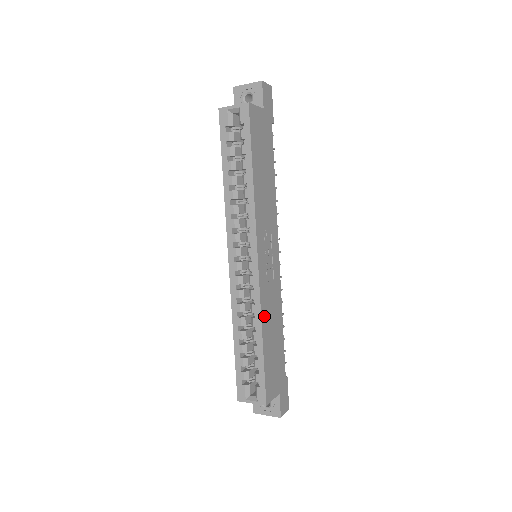
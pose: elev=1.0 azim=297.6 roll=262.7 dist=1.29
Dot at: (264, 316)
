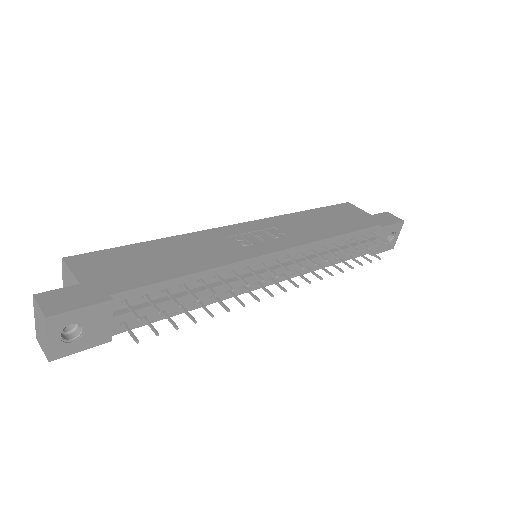
Dot at: (185, 239)
